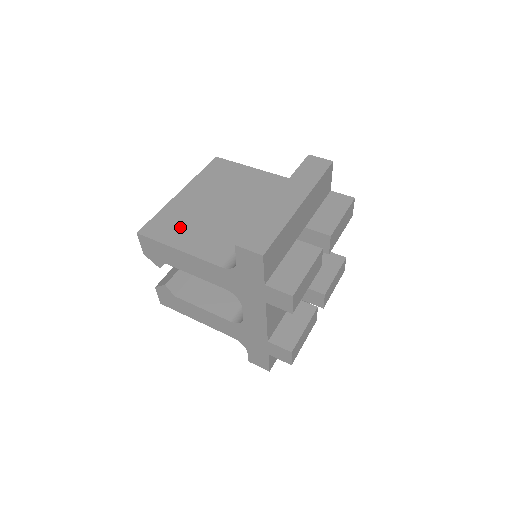
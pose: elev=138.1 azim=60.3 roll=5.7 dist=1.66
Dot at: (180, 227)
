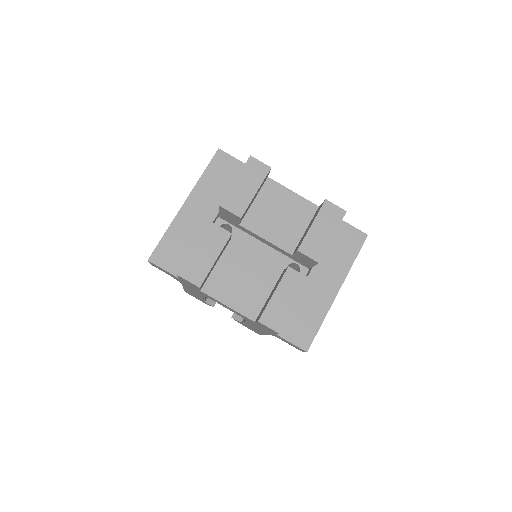
Dot at: occluded
